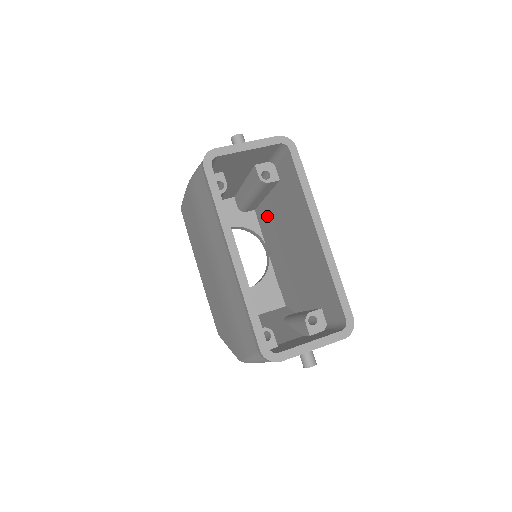
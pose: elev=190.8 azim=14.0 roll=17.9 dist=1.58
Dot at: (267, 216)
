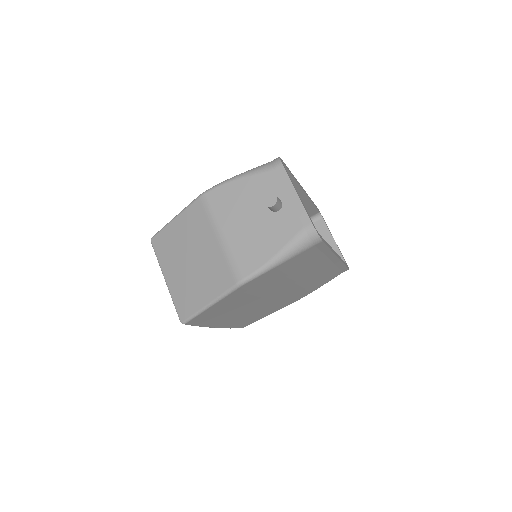
Dot at: occluded
